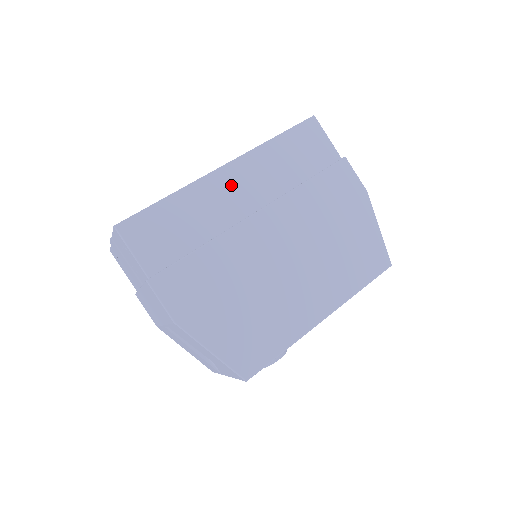
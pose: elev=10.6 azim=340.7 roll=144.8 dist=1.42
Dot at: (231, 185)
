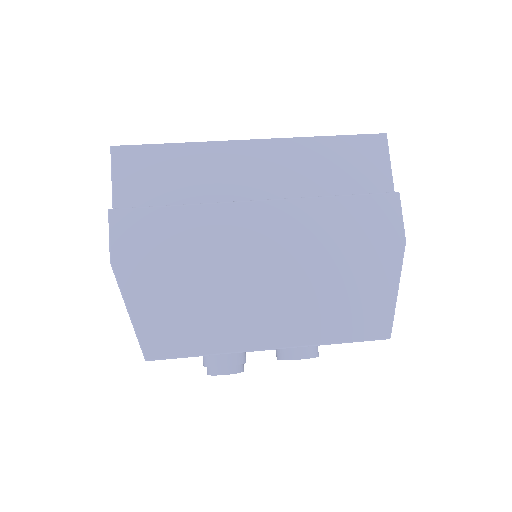
Dot at: (248, 162)
